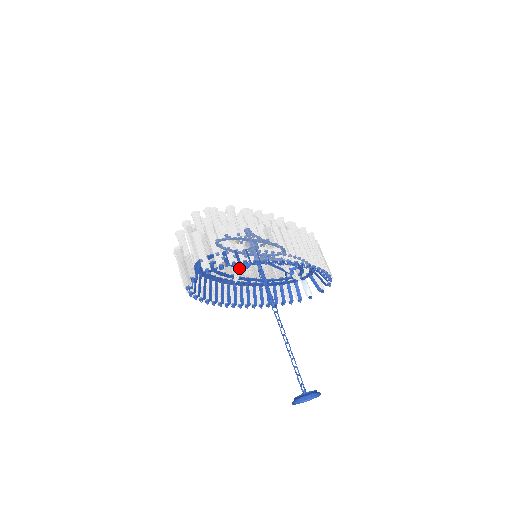
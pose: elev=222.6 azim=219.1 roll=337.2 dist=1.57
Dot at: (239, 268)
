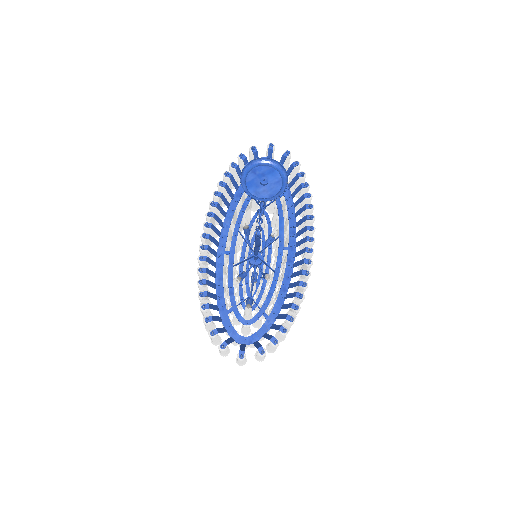
Dot at: (249, 229)
